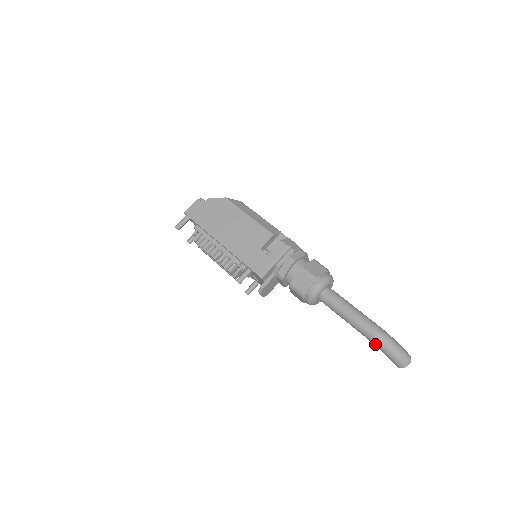
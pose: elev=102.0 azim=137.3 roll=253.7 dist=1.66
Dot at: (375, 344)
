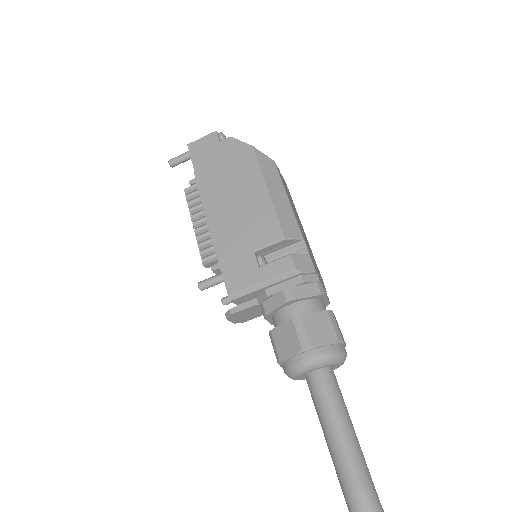
Dot at: (349, 510)
